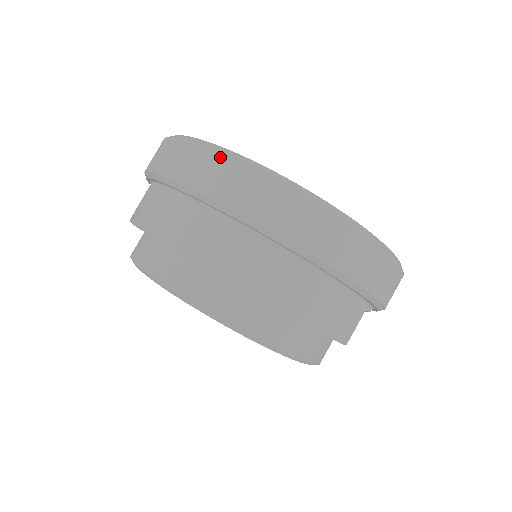
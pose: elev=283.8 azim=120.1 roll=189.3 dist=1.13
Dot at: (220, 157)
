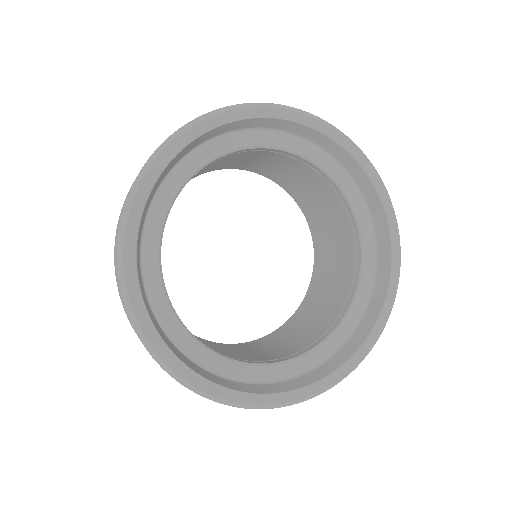
Dot at: (120, 290)
